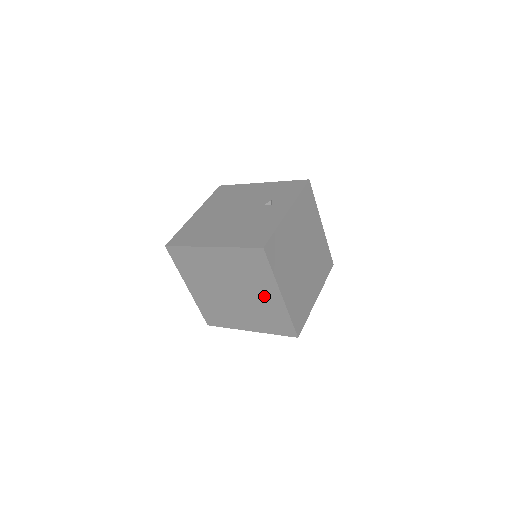
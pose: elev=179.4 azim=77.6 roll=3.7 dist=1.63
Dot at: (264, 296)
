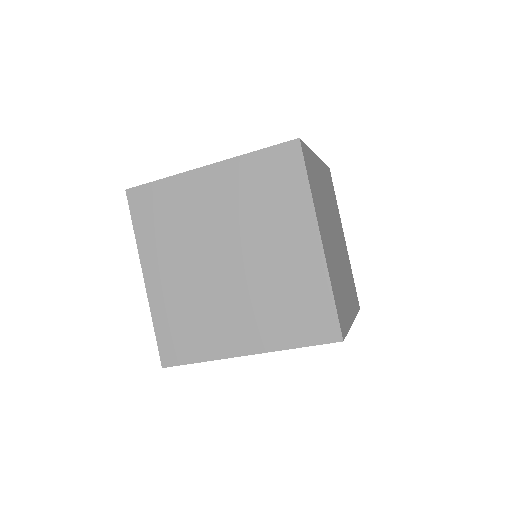
Dot at: (287, 250)
